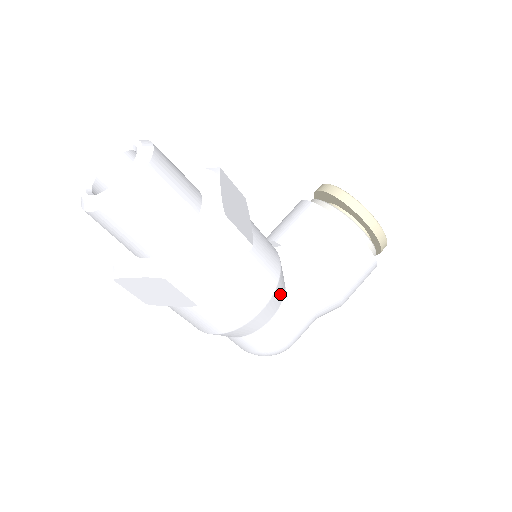
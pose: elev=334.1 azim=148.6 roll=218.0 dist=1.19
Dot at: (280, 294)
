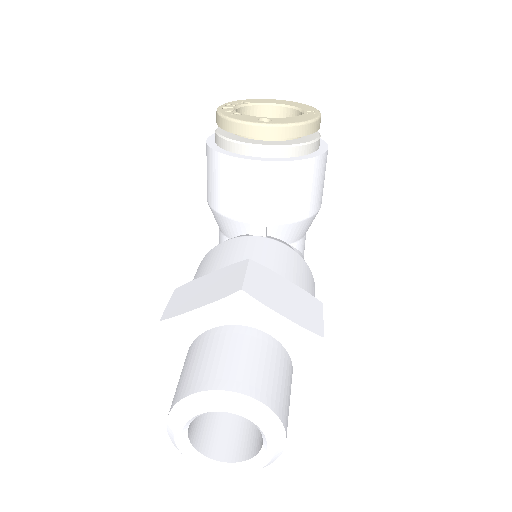
Dot at: occluded
